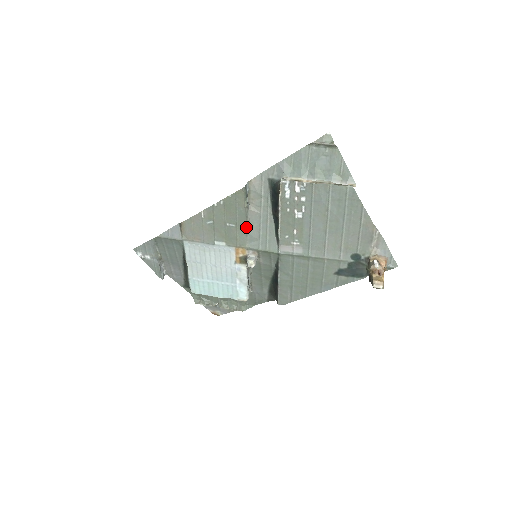
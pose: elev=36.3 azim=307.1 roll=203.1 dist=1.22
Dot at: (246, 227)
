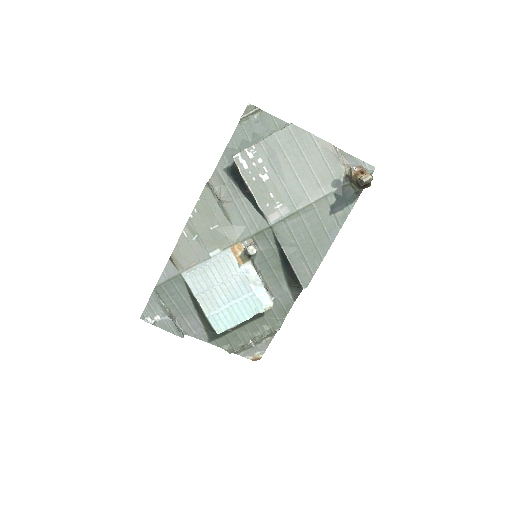
Dot at: (228, 221)
